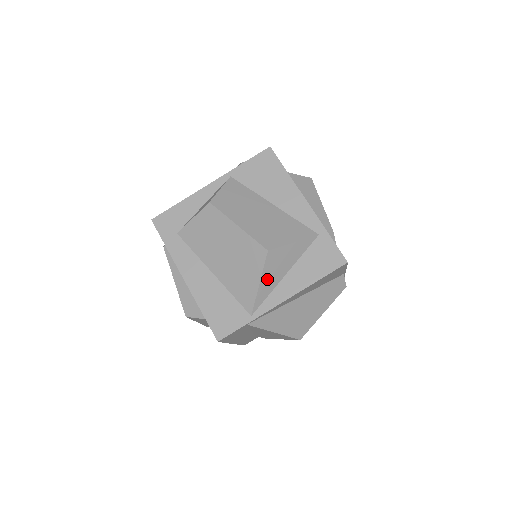
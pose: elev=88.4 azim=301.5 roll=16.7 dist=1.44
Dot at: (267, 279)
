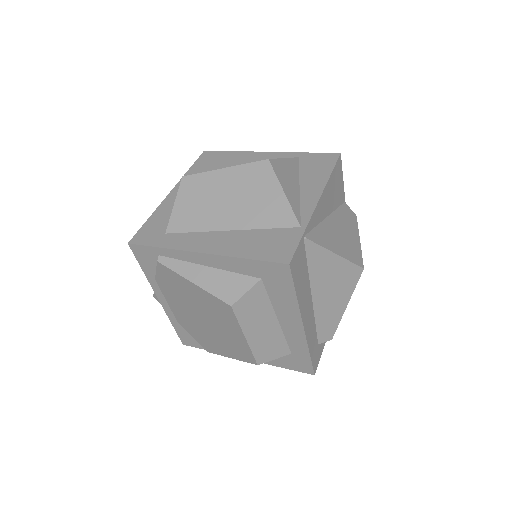
Dot at: (287, 189)
